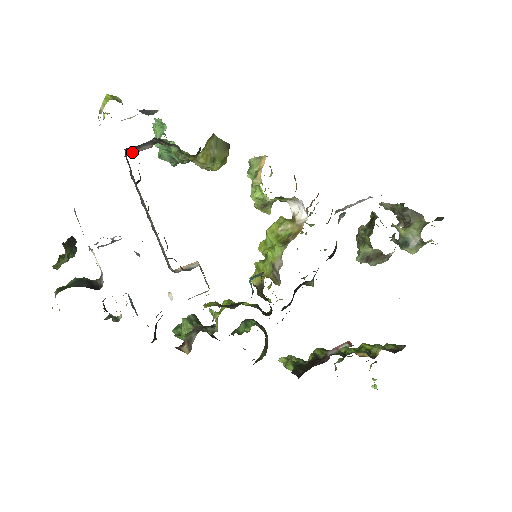
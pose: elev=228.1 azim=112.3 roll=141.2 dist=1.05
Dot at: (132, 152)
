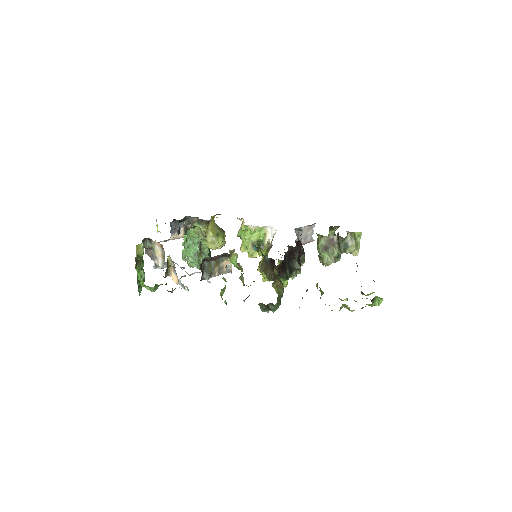
Dot at: (173, 236)
